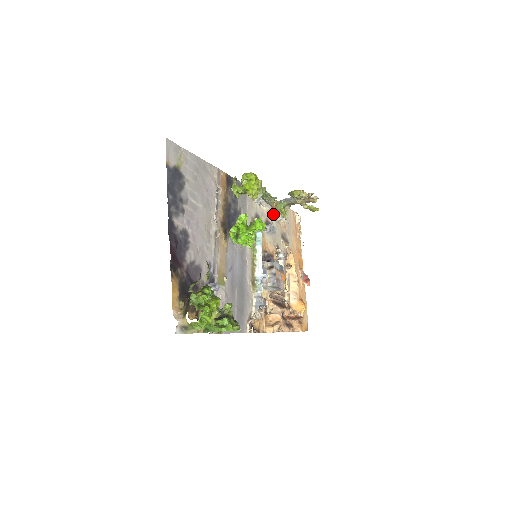
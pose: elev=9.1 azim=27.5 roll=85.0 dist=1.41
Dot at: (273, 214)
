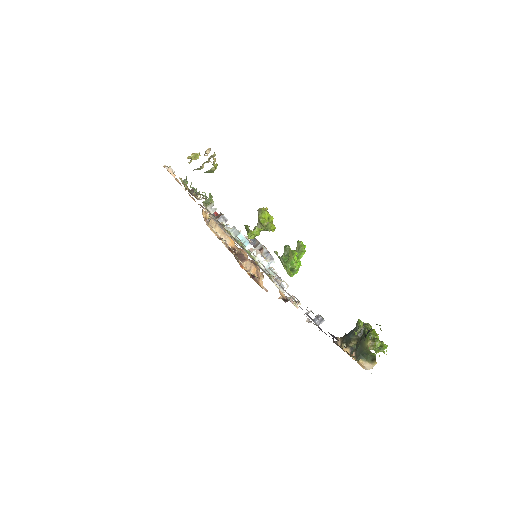
Dot at: occluded
